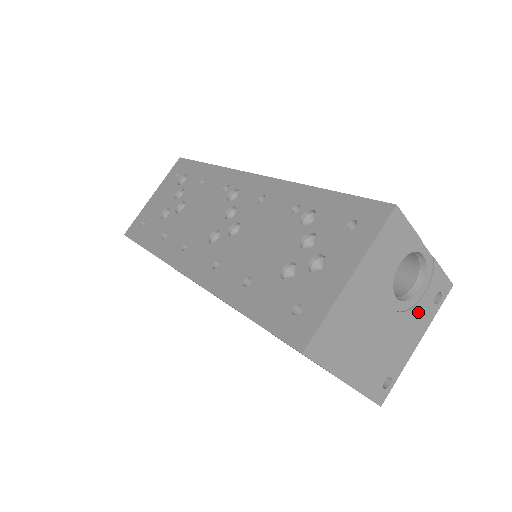
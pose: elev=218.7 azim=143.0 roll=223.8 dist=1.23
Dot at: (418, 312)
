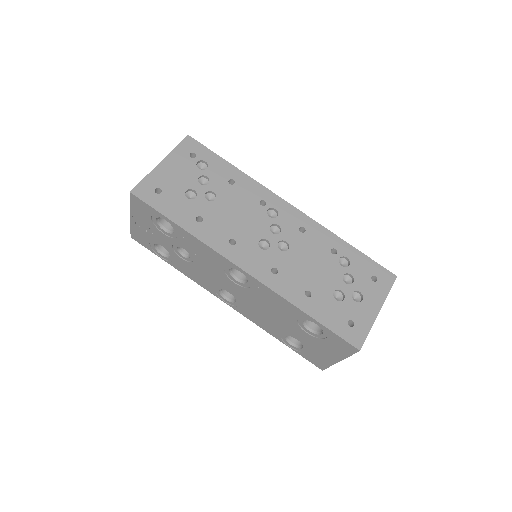
Dot at: occluded
